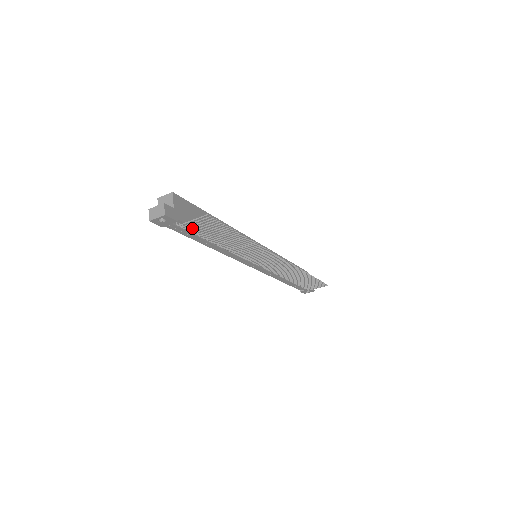
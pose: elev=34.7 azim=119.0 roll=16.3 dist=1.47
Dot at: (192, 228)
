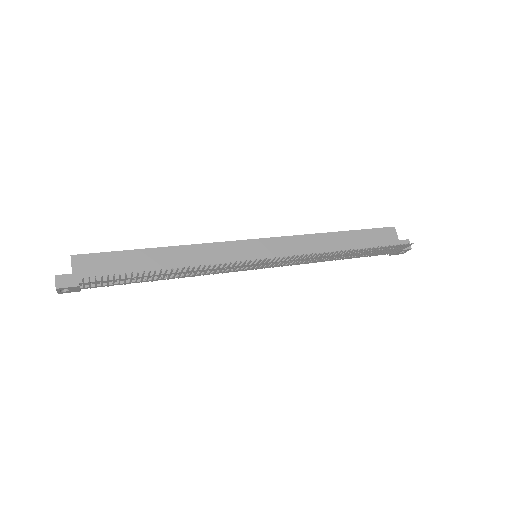
Dot at: (101, 285)
